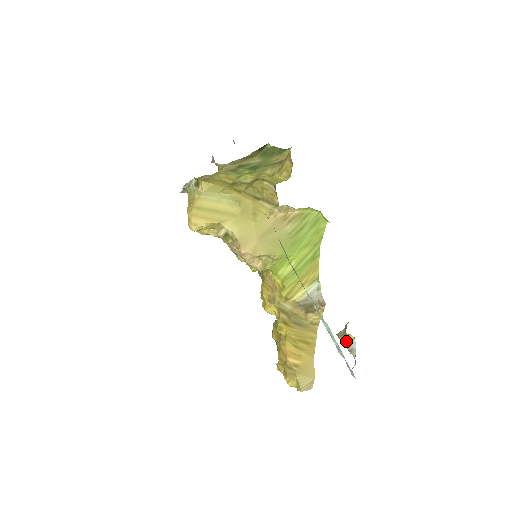
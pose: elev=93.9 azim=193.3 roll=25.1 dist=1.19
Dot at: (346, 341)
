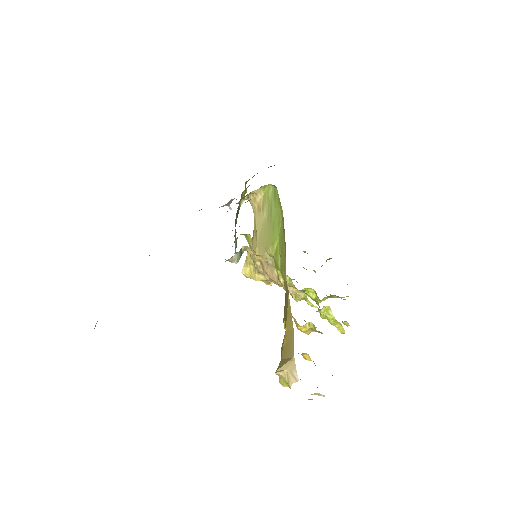
Dot at: (252, 247)
